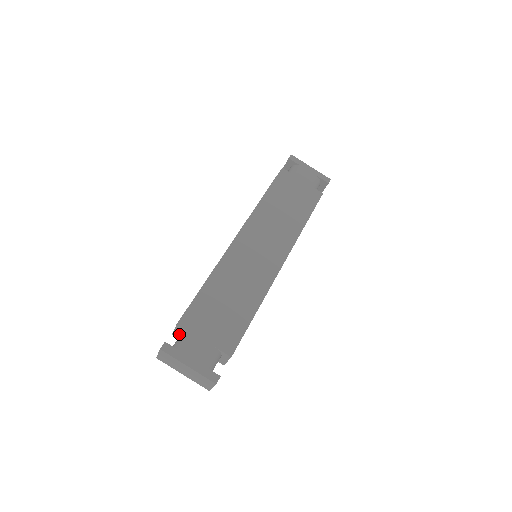
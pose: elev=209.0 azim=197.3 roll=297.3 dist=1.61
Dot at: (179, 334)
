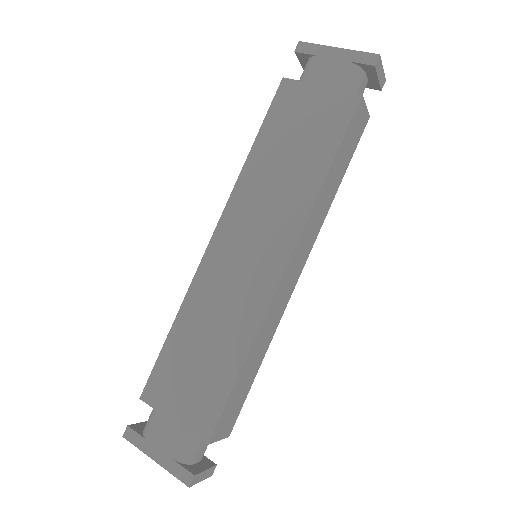
Dot at: occluded
